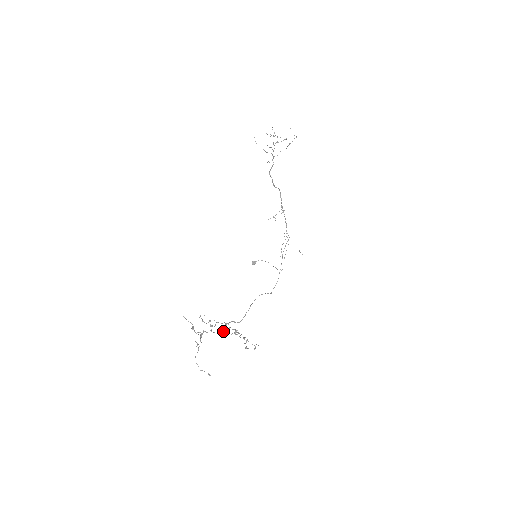
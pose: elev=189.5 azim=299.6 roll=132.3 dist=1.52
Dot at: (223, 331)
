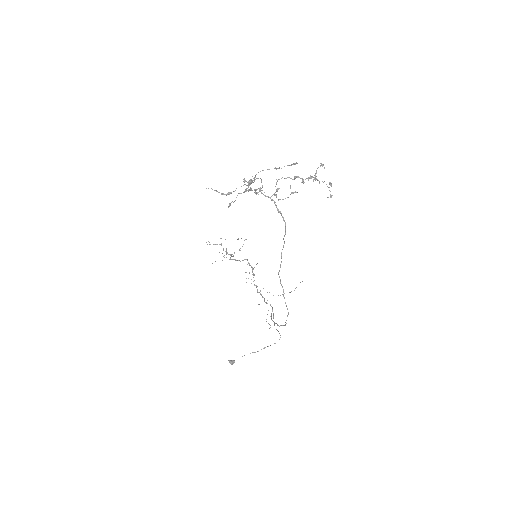
Dot at: (275, 194)
